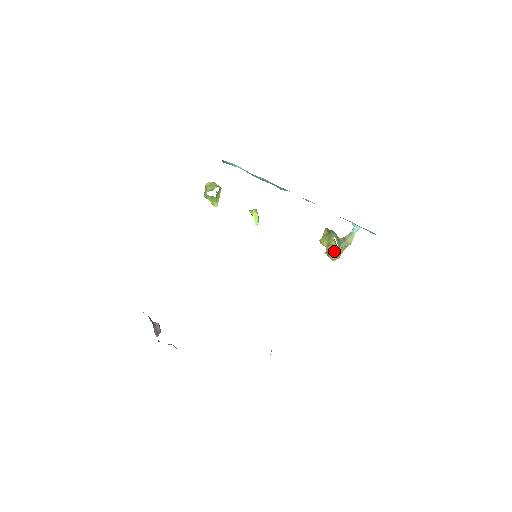
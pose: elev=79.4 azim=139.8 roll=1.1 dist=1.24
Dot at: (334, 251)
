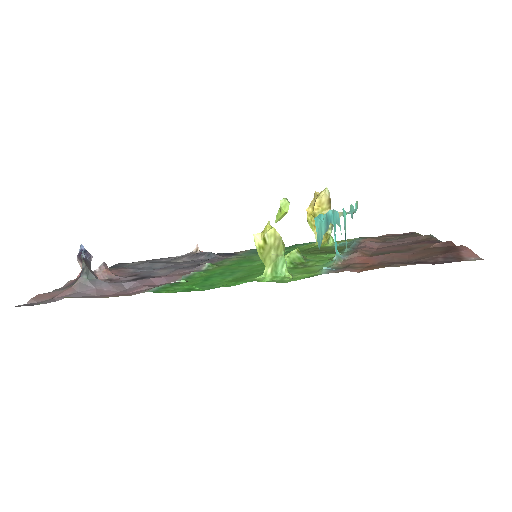
Dot at: occluded
